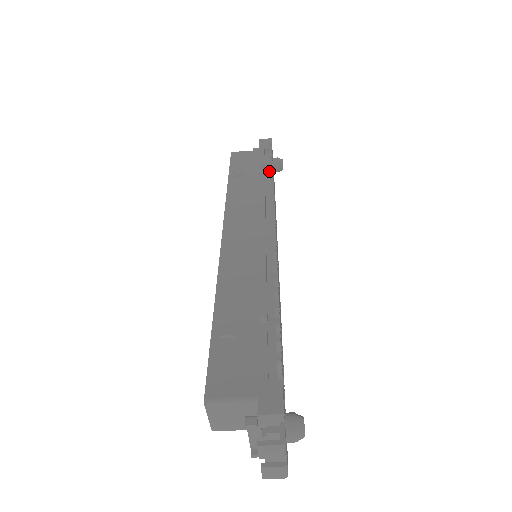
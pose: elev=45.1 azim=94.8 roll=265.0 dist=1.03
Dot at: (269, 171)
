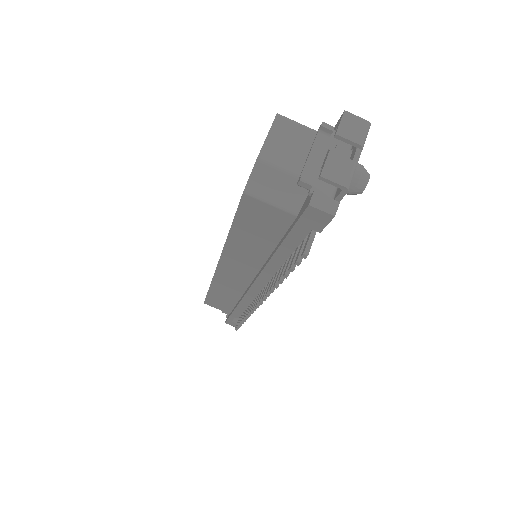
Dot at: occluded
